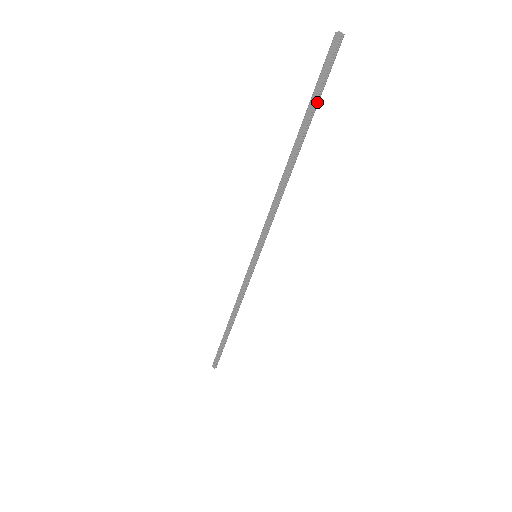
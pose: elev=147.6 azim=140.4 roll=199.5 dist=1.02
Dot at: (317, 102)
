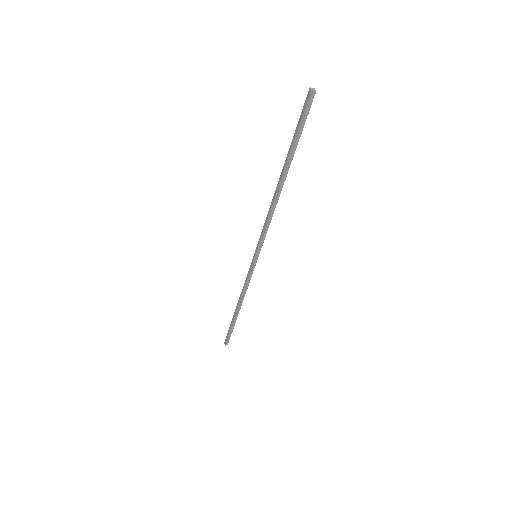
Dot at: (297, 140)
